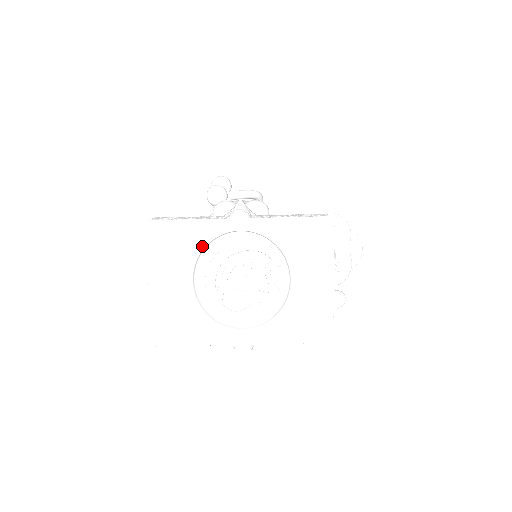
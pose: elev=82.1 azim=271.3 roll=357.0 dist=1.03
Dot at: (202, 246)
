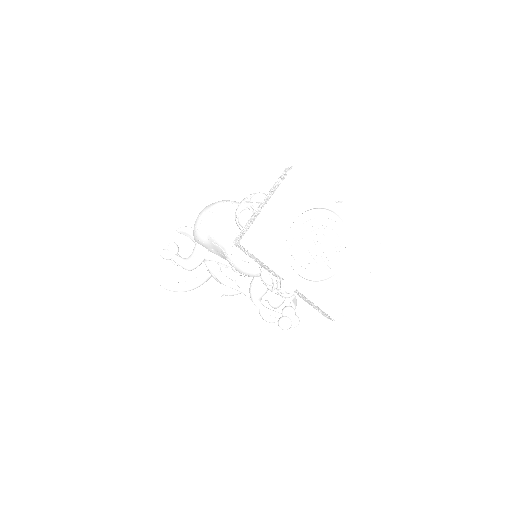
Dot at: (314, 206)
